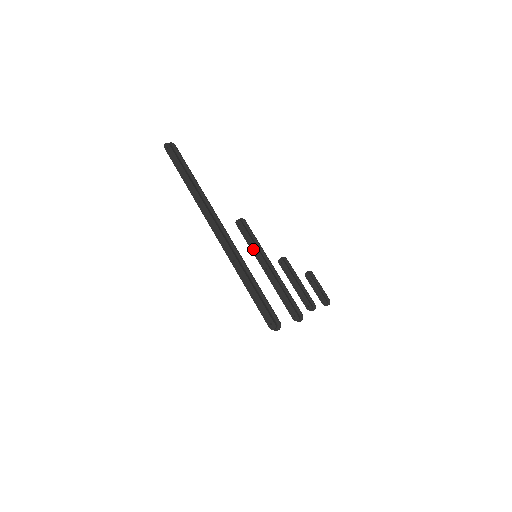
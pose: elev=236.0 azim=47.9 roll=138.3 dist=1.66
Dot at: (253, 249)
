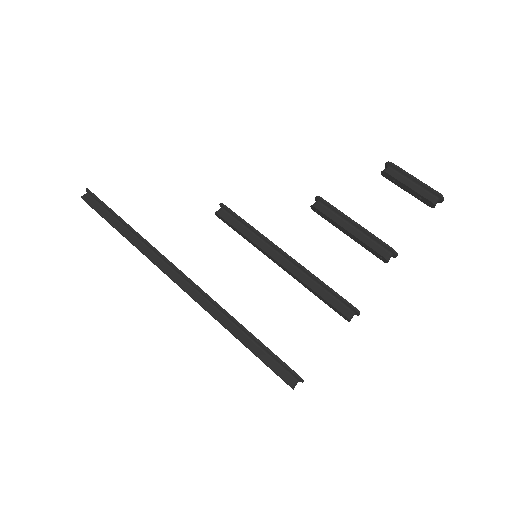
Dot at: (251, 243)
